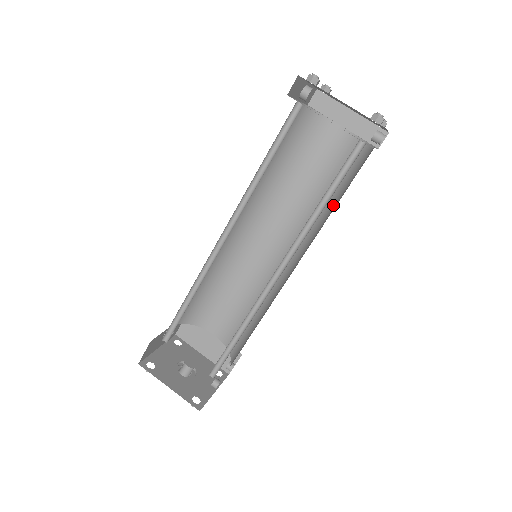
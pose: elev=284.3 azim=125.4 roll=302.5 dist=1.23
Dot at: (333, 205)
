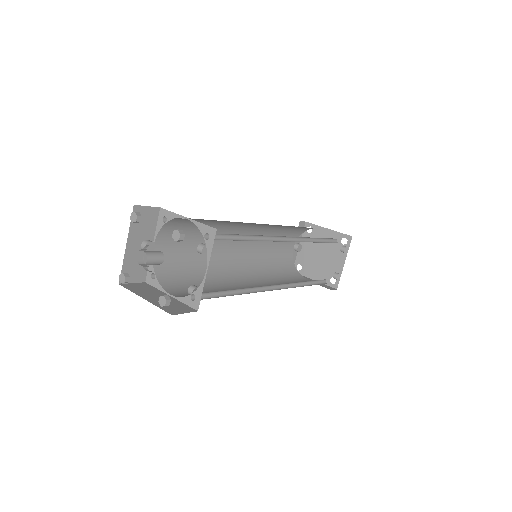
Dot at: occluded
